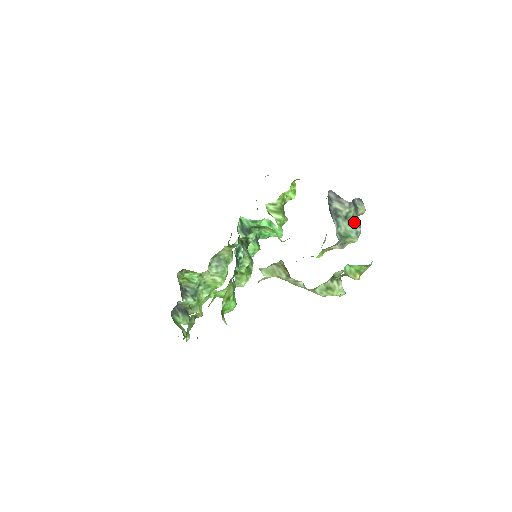
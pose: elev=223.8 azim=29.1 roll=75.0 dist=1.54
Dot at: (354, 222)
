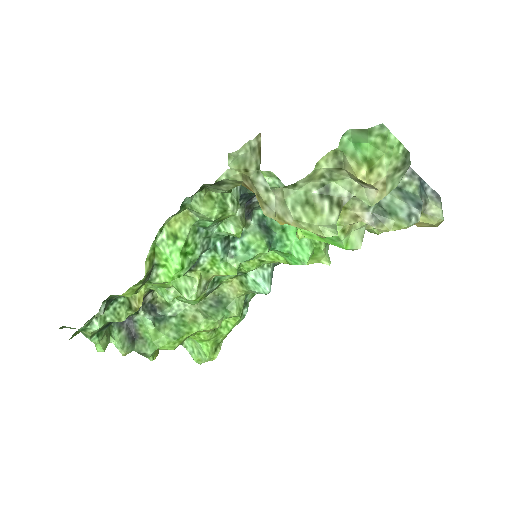
Dot at: (411, 200)
